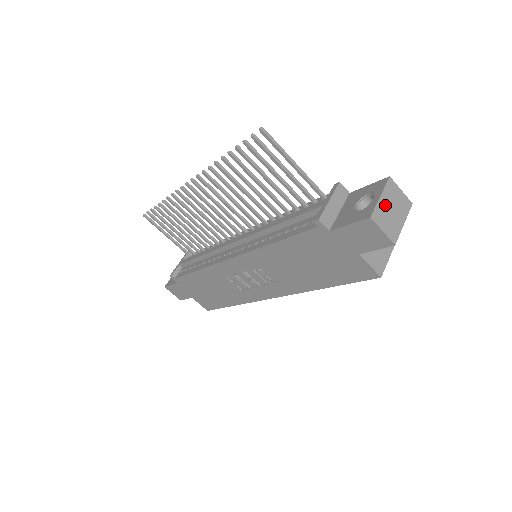
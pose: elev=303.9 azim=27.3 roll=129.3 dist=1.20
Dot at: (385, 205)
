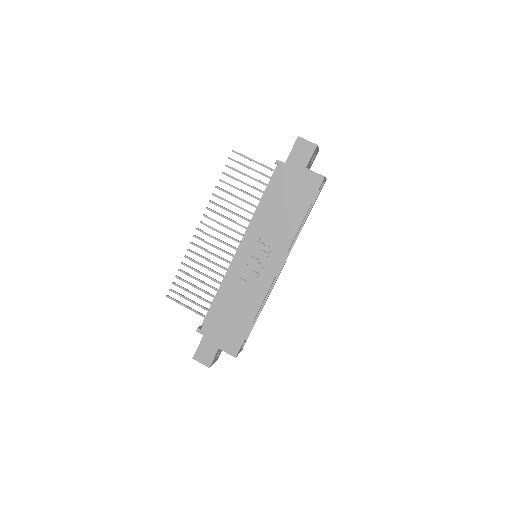
Dot at: occluded
